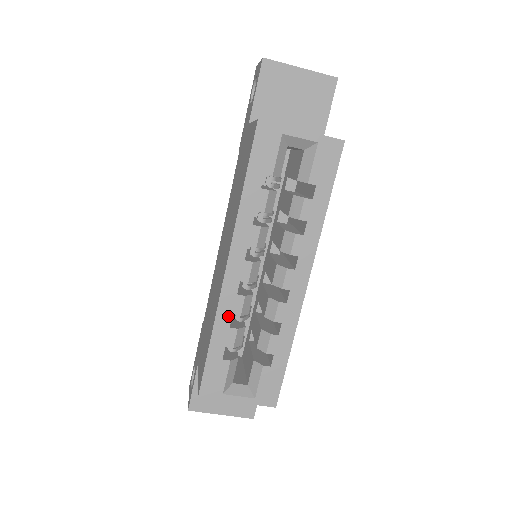
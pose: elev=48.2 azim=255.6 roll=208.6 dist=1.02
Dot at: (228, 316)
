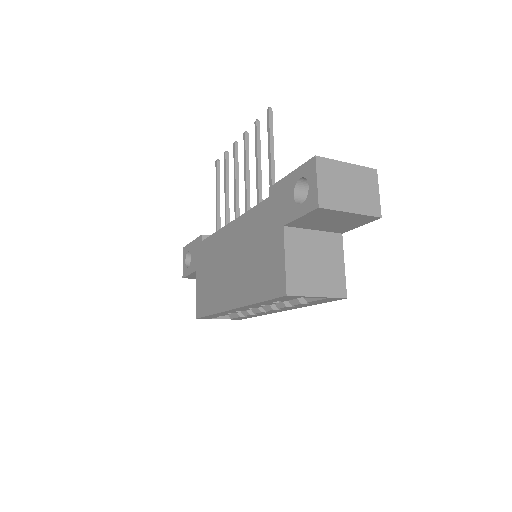
Dot at: (226, 313)
